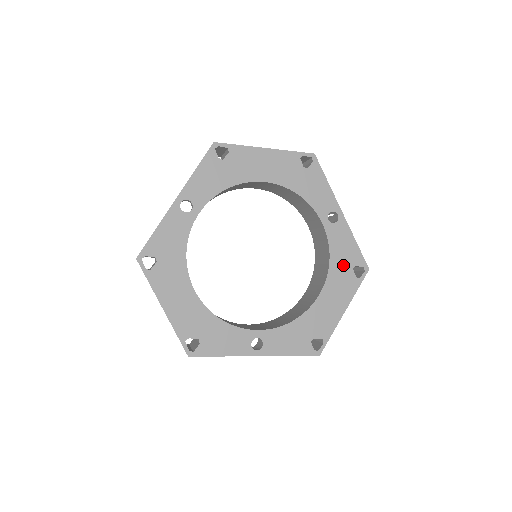
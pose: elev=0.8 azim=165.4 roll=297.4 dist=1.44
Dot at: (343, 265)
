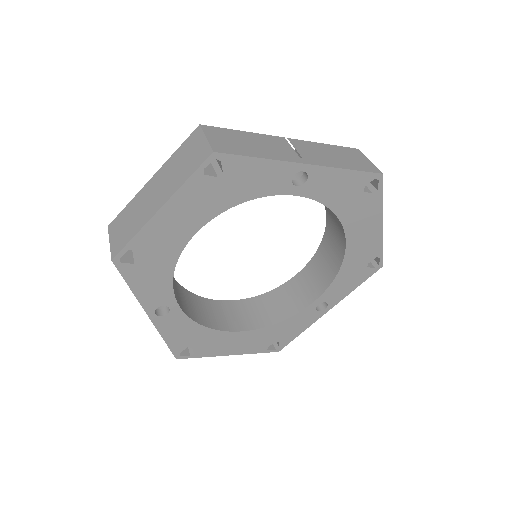
Dot at: (350, 200)
